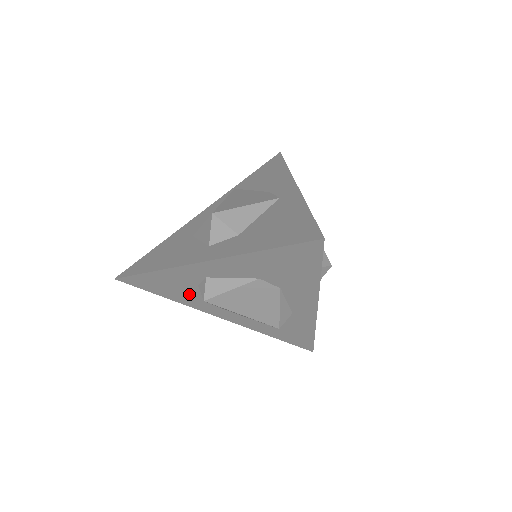
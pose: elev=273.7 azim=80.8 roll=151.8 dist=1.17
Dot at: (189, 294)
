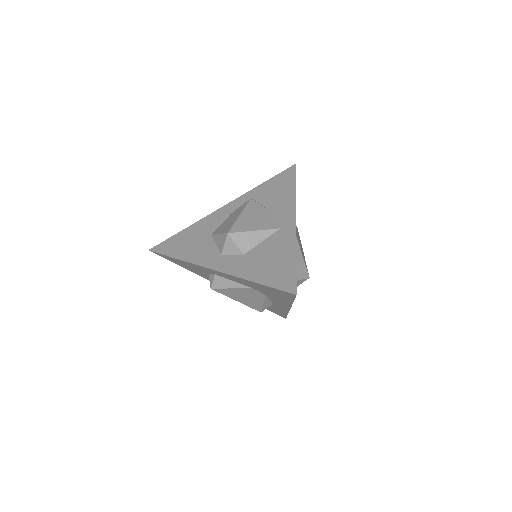
Dot at: (201, 273)
